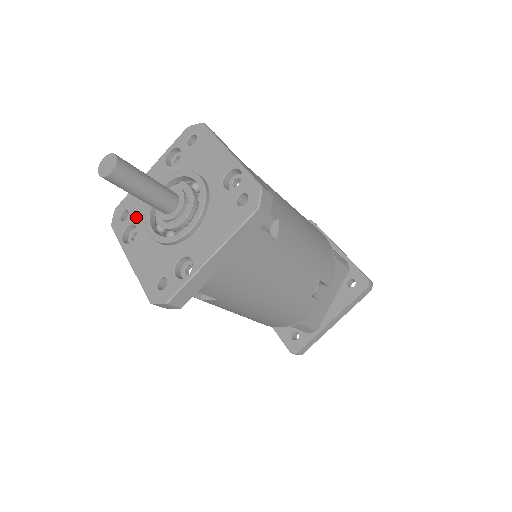
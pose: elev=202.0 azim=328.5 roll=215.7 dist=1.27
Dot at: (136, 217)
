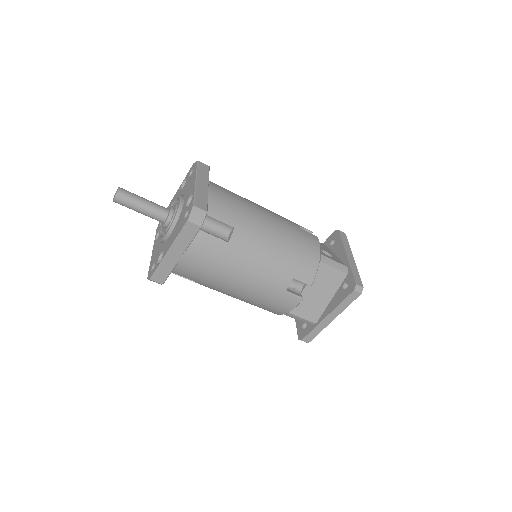
Dot at: occluded
